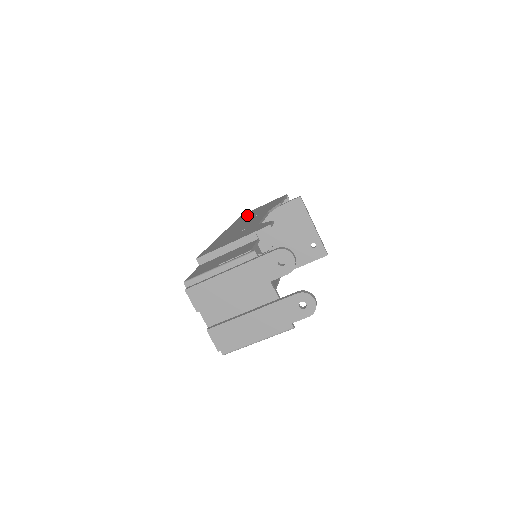
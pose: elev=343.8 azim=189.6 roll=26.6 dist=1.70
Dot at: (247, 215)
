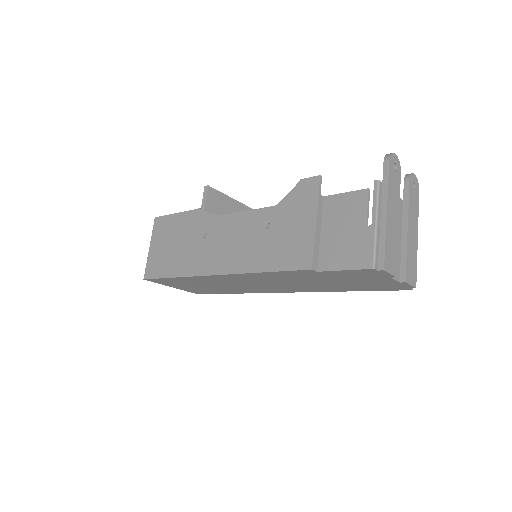
Dot at: (169, 261)
